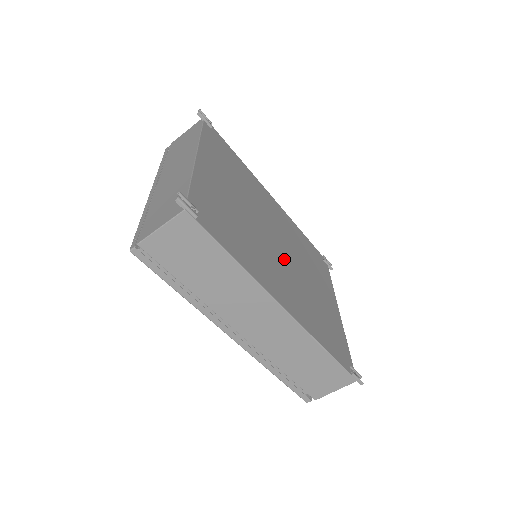
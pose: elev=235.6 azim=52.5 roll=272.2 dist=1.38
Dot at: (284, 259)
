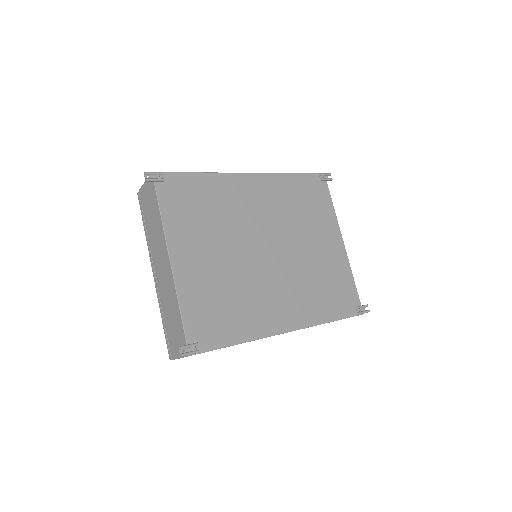
Dot at: (278, 263)
